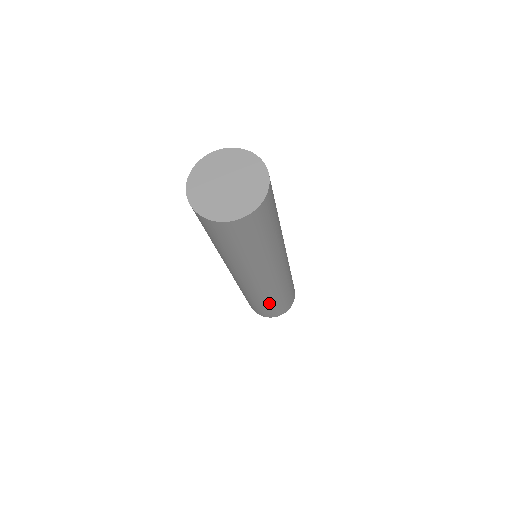
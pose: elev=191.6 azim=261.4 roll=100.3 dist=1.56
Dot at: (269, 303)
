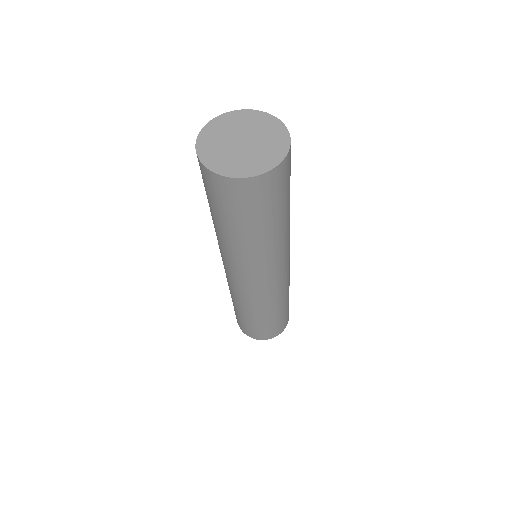
Dot at: (264, 317)
